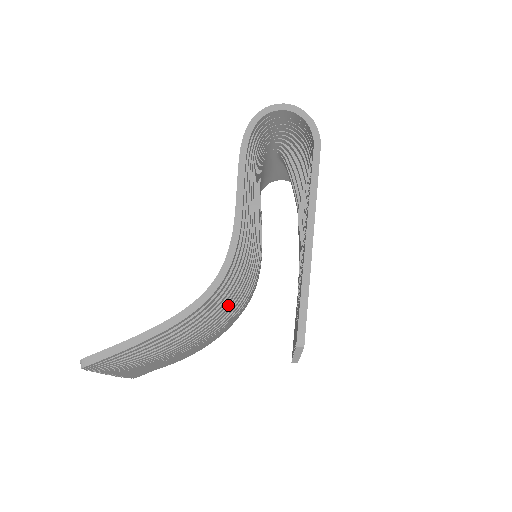
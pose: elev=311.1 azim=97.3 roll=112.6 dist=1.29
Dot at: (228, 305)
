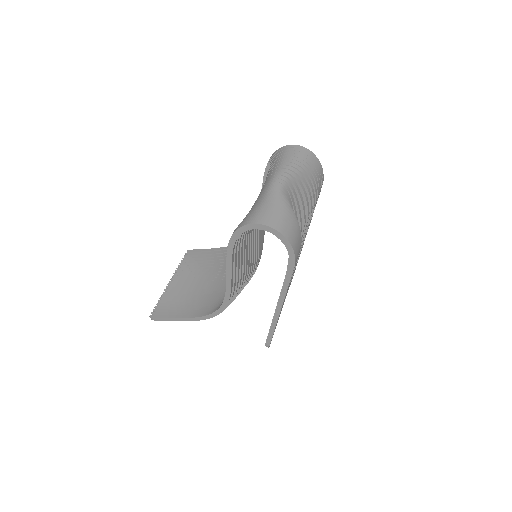
Dot at: occluded
